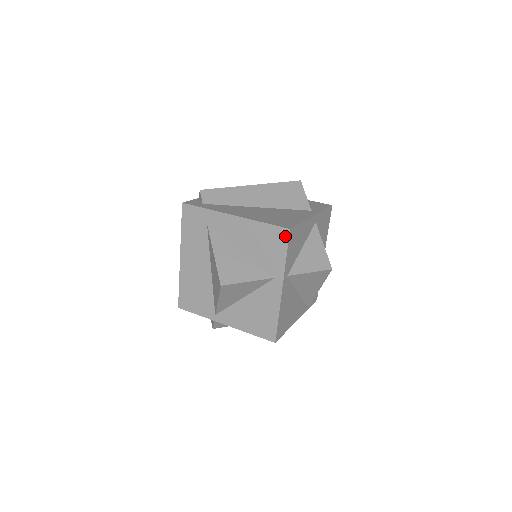
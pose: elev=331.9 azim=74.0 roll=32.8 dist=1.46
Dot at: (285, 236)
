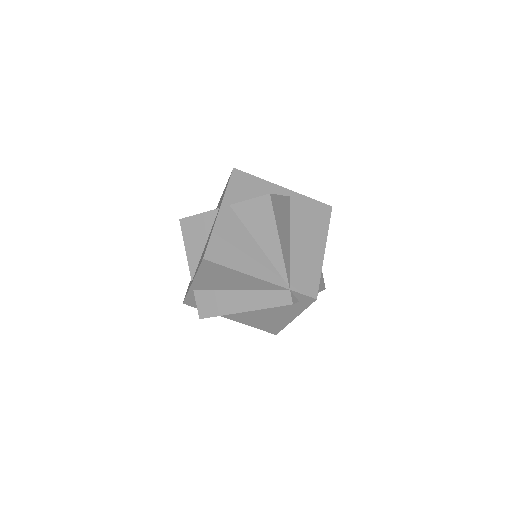
Dot at: (231, 175)
